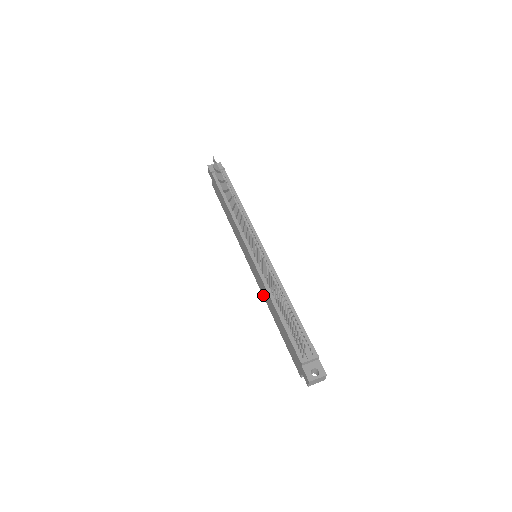
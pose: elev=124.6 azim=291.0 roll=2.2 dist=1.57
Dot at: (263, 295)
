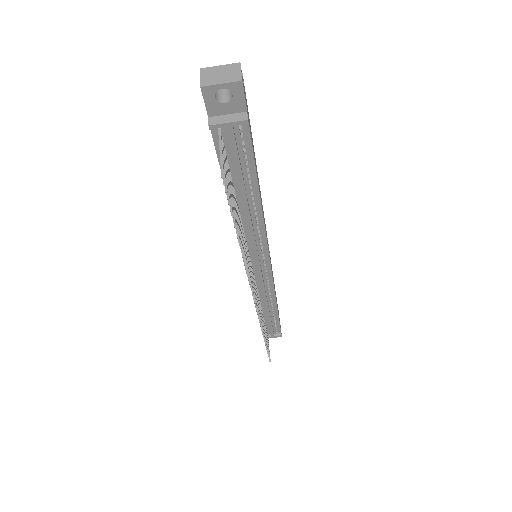
Dot at: occluded
